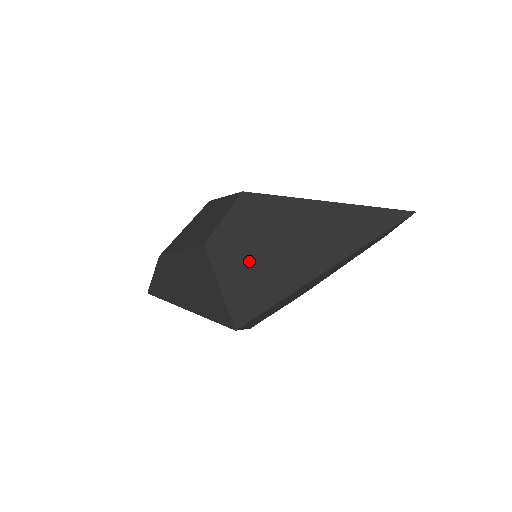
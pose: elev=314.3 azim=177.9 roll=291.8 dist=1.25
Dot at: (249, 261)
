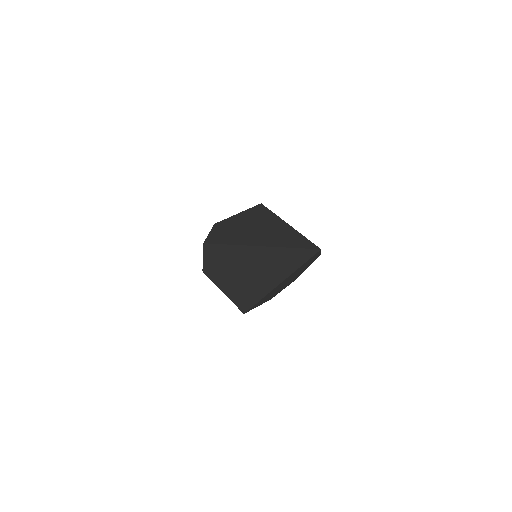
Dot at: (229, 280)
